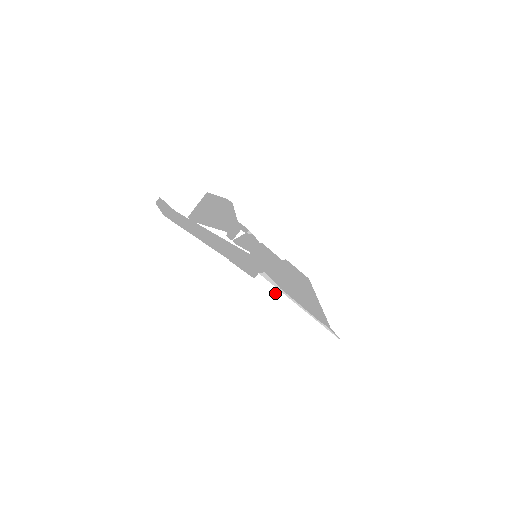
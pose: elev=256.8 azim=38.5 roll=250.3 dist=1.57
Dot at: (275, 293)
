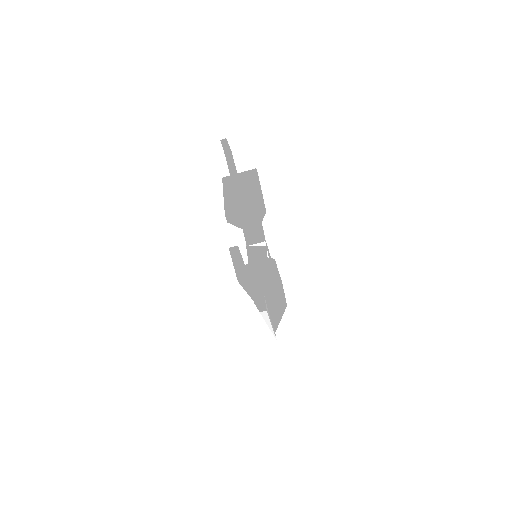
Dot at: (265, 320)
